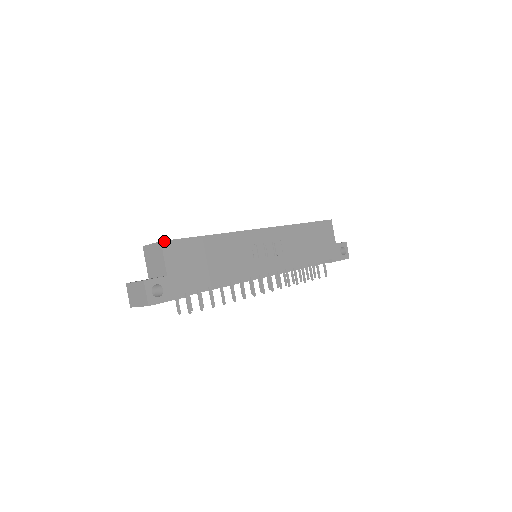
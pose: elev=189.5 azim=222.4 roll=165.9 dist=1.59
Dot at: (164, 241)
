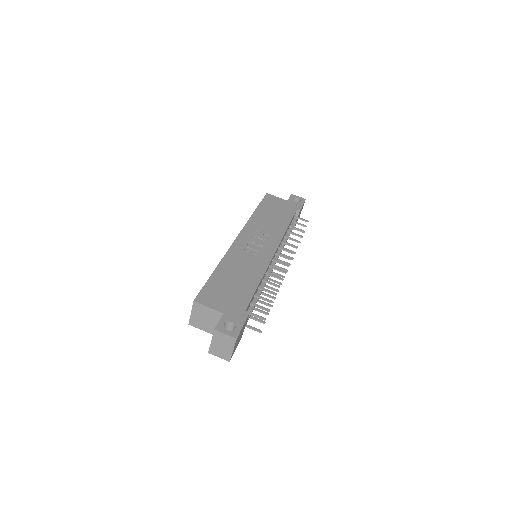
Dot at: (195, 299)
